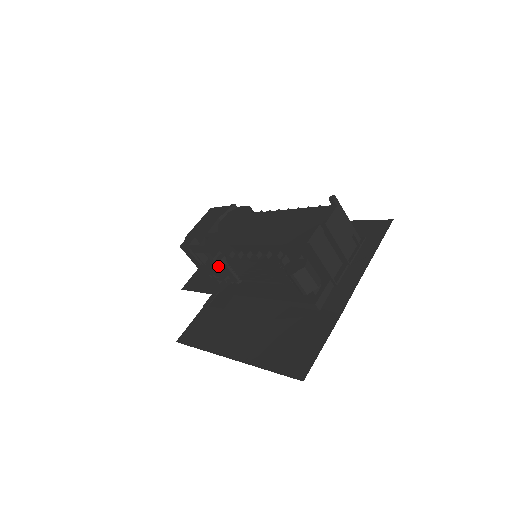
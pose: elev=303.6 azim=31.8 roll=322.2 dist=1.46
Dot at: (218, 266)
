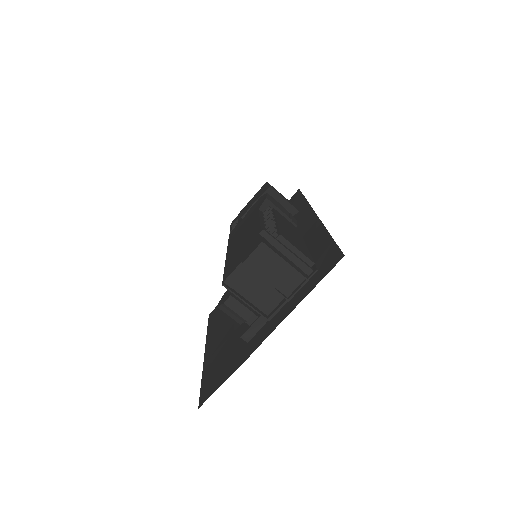
Dot at: occluded
